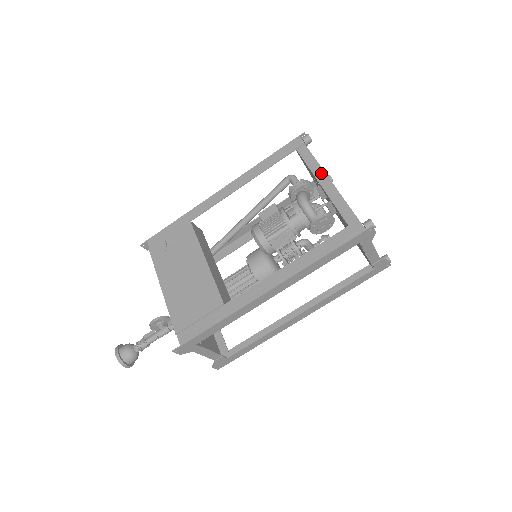
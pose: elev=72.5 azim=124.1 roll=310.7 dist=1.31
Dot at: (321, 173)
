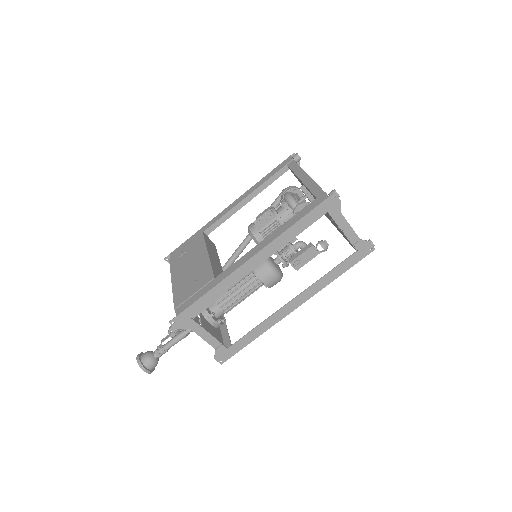
Dot at: (302, 173)
